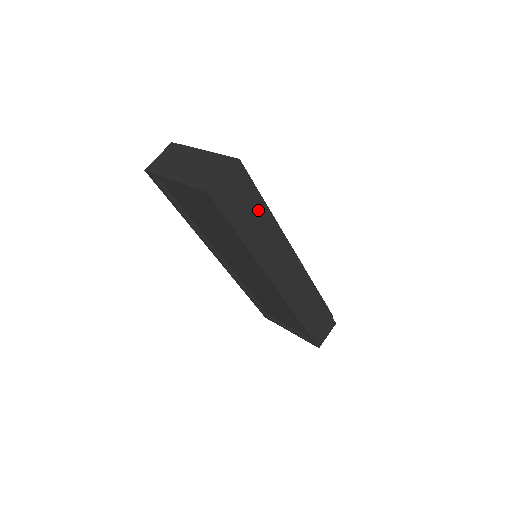
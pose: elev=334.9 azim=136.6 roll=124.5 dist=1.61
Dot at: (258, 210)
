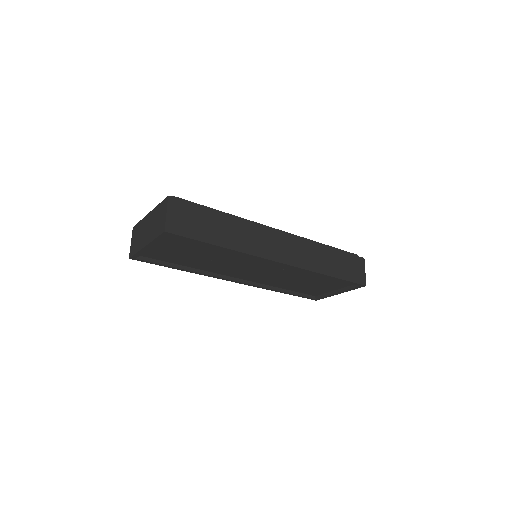
Dot at: (216, 218)
